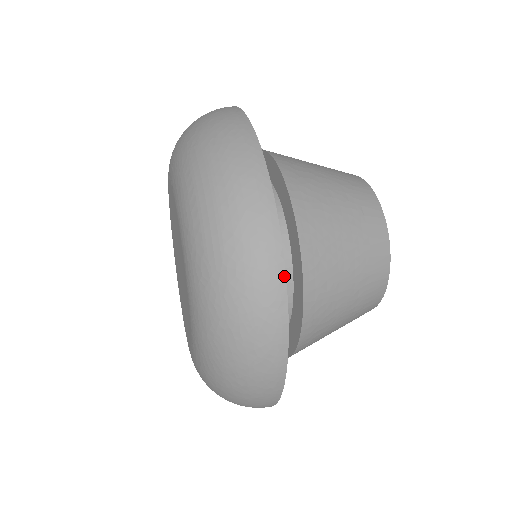
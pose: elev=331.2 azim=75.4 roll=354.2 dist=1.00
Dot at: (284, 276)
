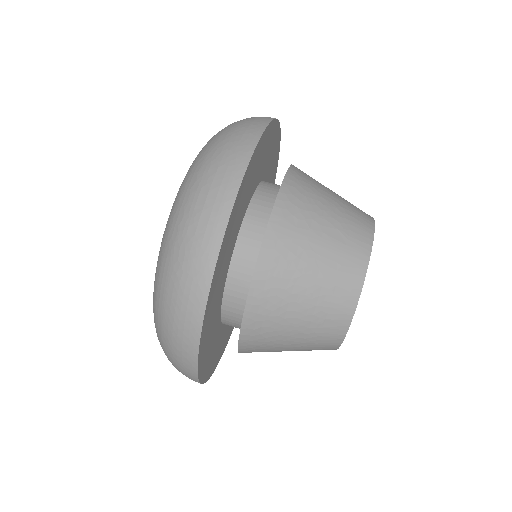
Dot at: (197, 378)
